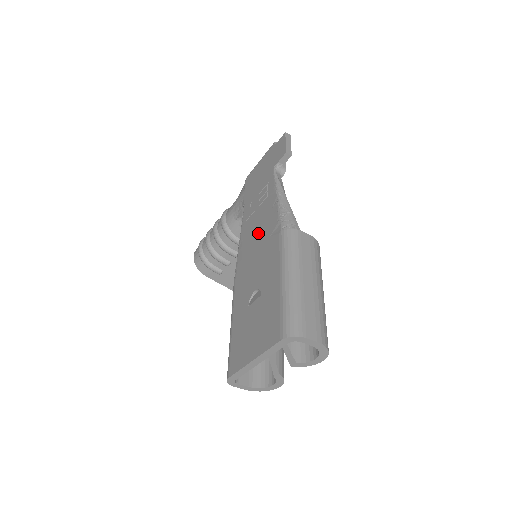
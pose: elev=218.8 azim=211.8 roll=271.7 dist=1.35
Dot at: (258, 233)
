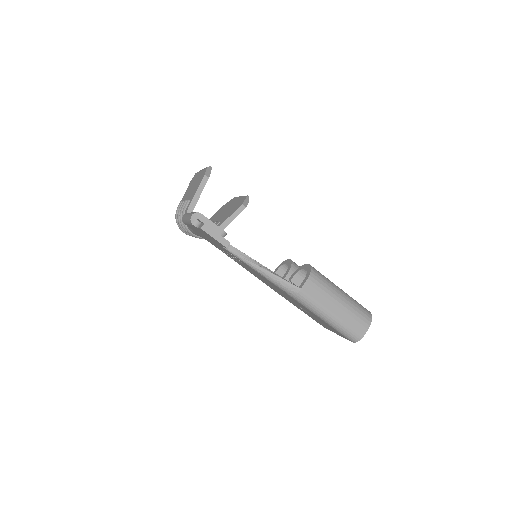
Dot at: occluded
